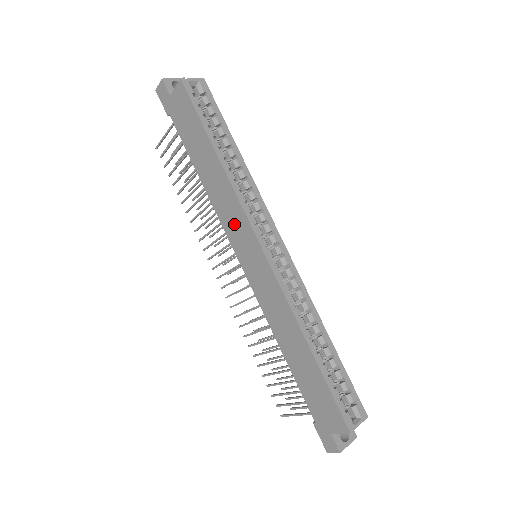
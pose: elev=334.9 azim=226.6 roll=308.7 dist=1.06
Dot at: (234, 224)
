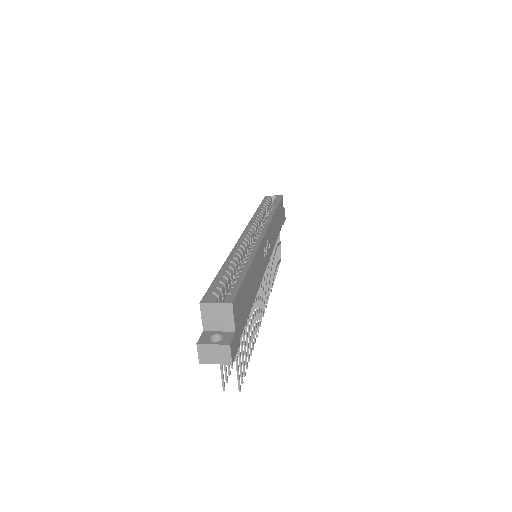
Dot at: occluded
